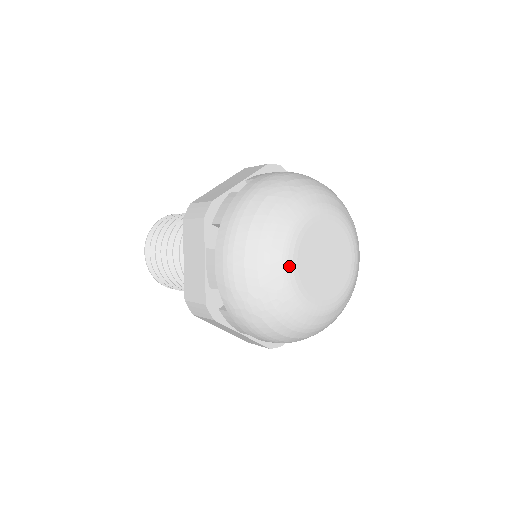
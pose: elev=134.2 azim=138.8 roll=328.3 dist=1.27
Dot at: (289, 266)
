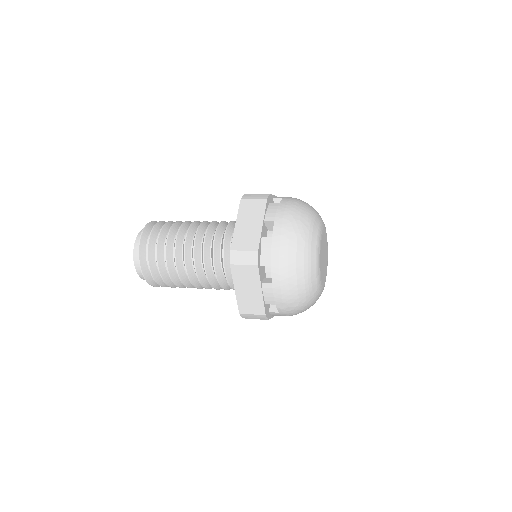
Dot at: (319, 277)
